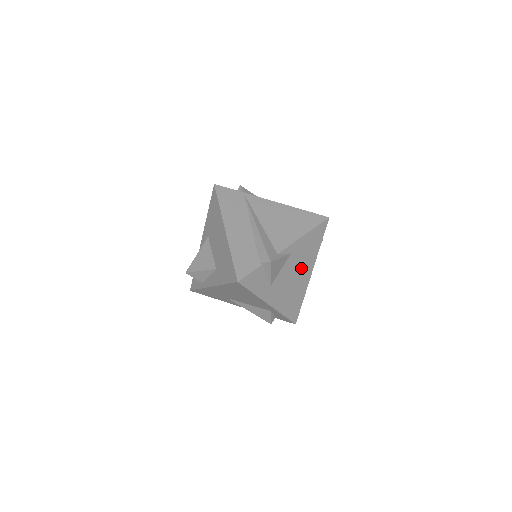
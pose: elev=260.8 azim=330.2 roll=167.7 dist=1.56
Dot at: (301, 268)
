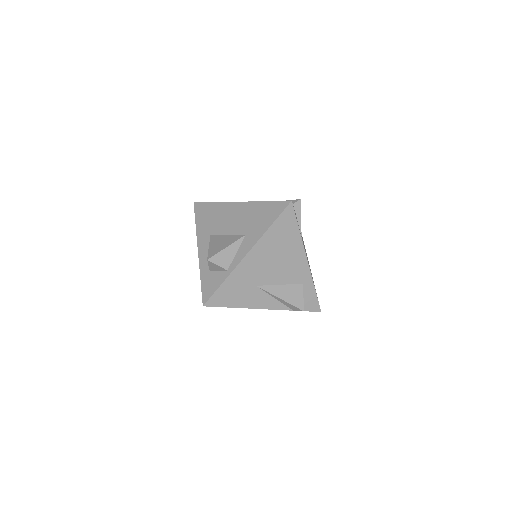
Dot at: occluded
